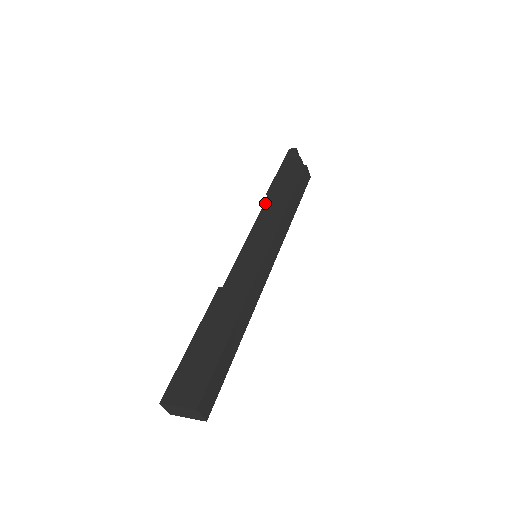
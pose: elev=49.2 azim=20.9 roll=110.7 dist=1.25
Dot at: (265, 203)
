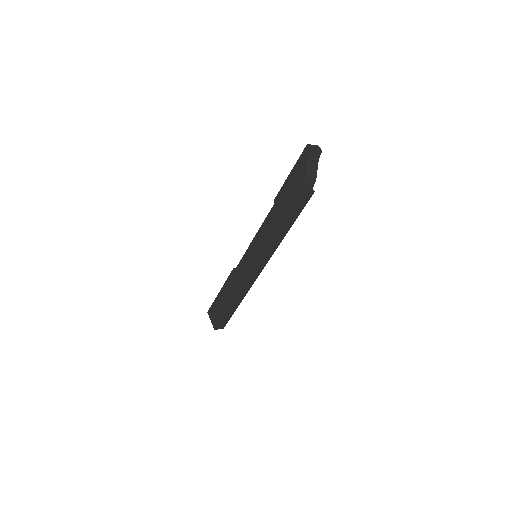
Dot at: (269, 213)
